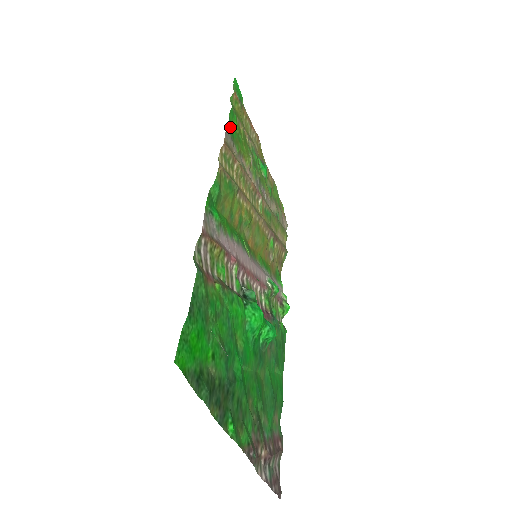
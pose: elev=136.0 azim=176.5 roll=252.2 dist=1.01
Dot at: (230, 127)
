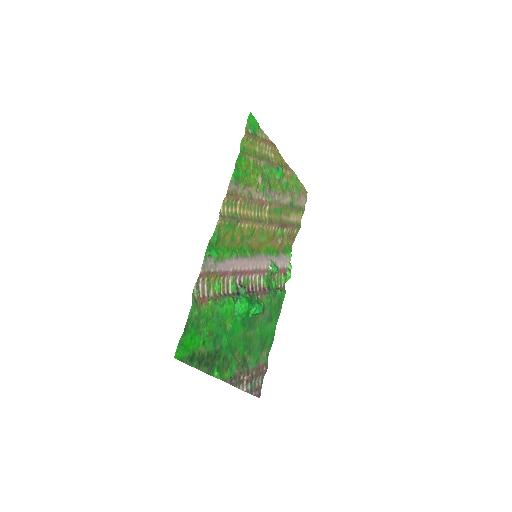
Dot at: (235, 174)
